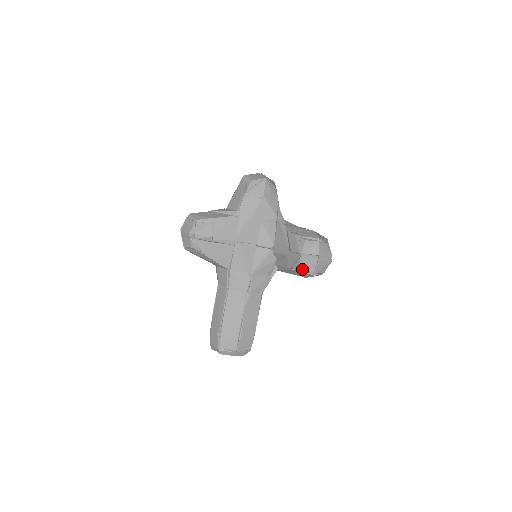
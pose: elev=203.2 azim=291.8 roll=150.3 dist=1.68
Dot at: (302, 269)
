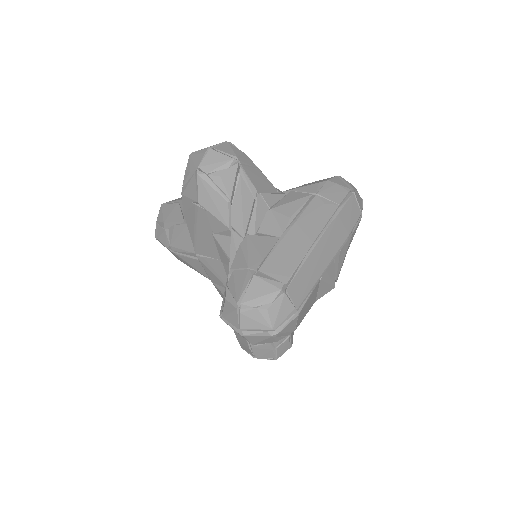
Dot at: occluded
